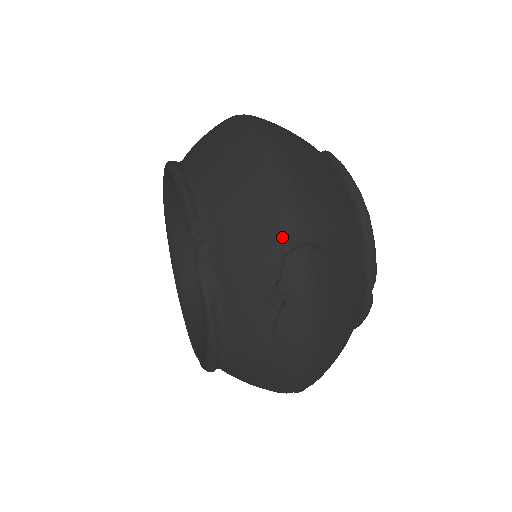
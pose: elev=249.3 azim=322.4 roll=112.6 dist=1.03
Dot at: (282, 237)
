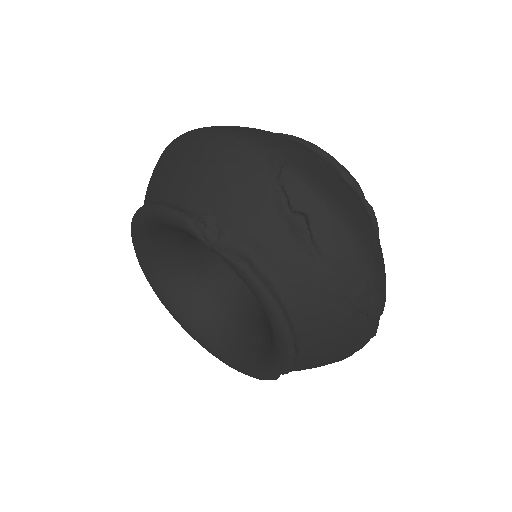
Dot at: (265, 168)
